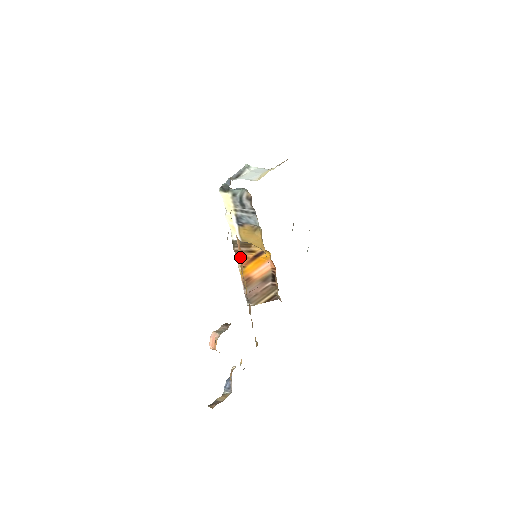
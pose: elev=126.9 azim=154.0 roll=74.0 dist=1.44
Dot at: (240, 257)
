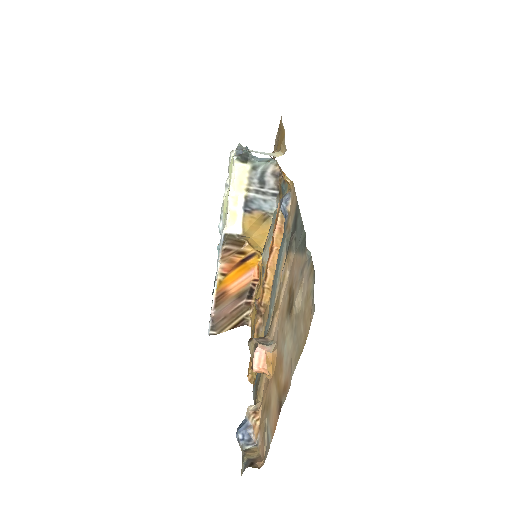
Dot at: (275, 243)
